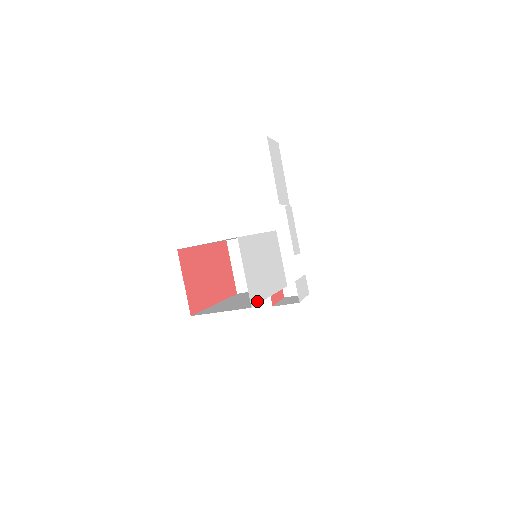
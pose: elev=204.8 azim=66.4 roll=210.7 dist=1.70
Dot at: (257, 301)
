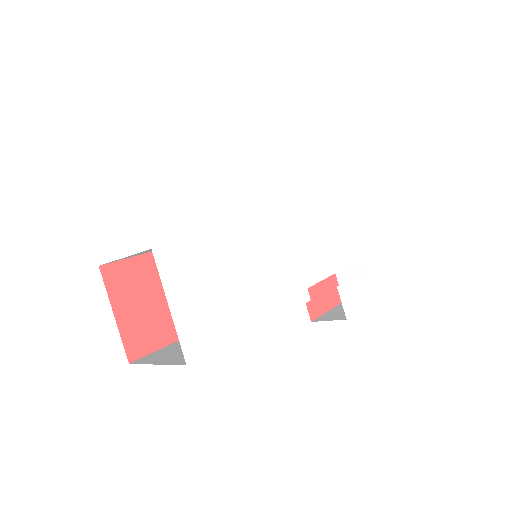
Dot at: (208, 348)
